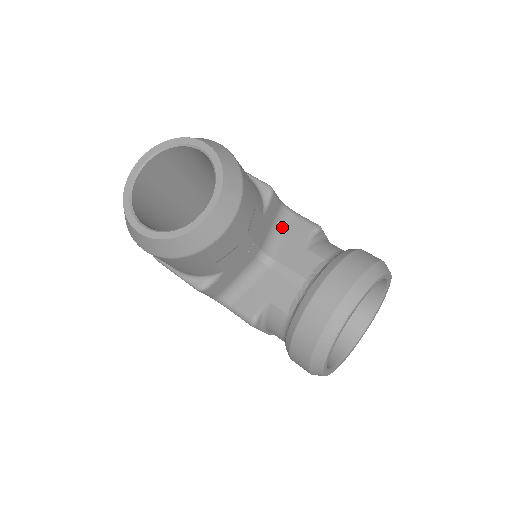
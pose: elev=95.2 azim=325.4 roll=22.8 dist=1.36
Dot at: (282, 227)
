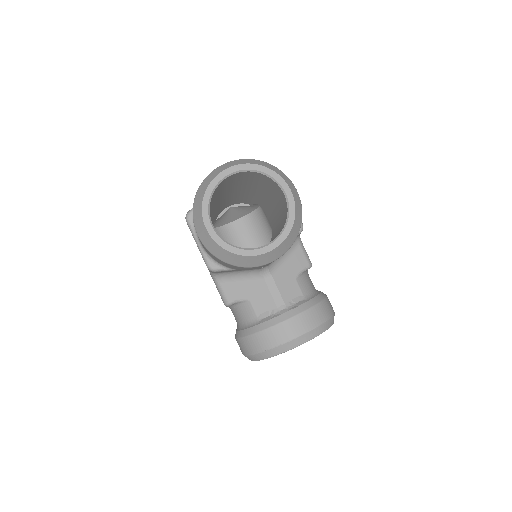
Dot at: (288, 251)
